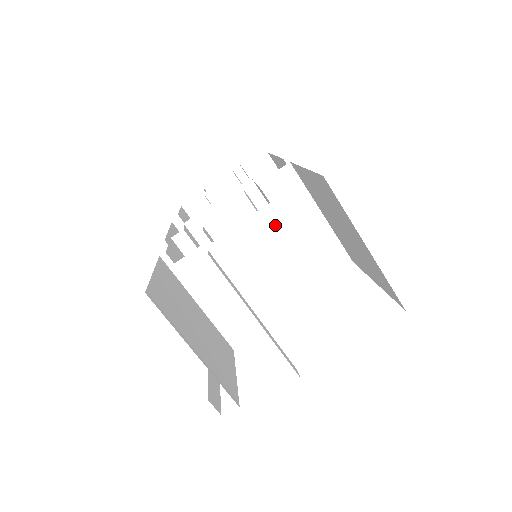
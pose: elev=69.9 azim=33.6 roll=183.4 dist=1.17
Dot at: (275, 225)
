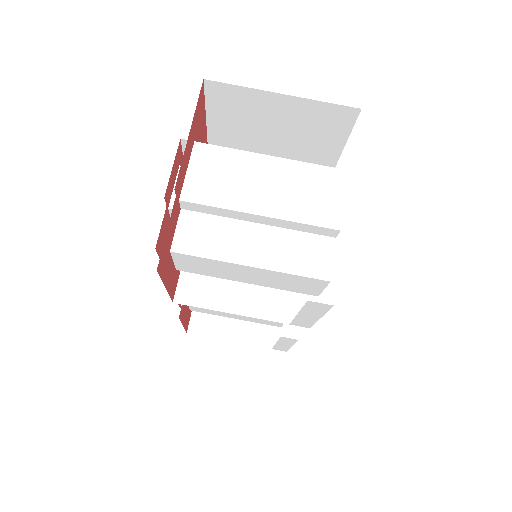
Dot at: (213, 152)
